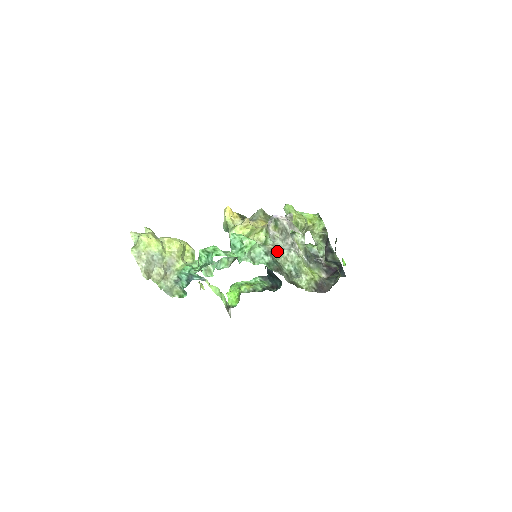
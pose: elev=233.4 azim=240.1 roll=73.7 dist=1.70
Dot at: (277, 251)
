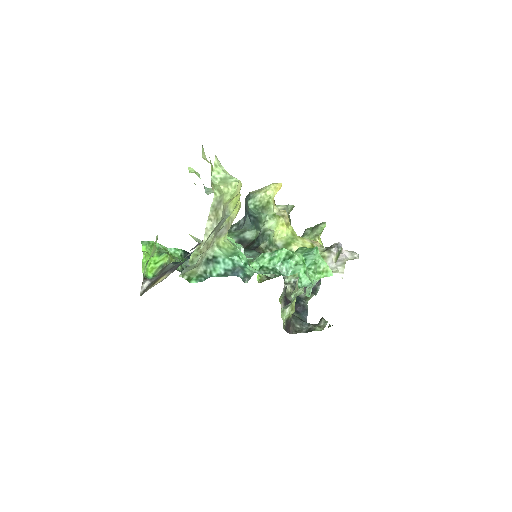
Dot at: occluded
